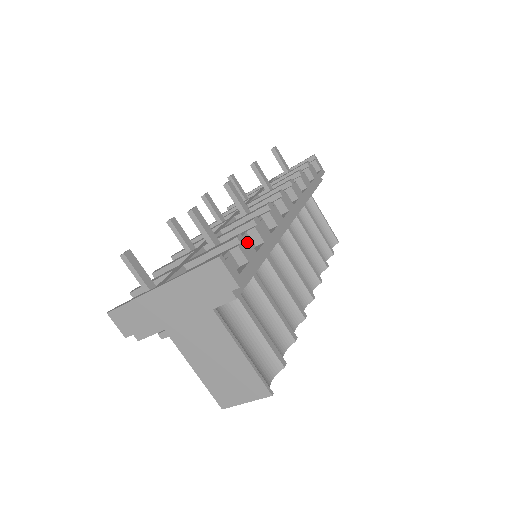
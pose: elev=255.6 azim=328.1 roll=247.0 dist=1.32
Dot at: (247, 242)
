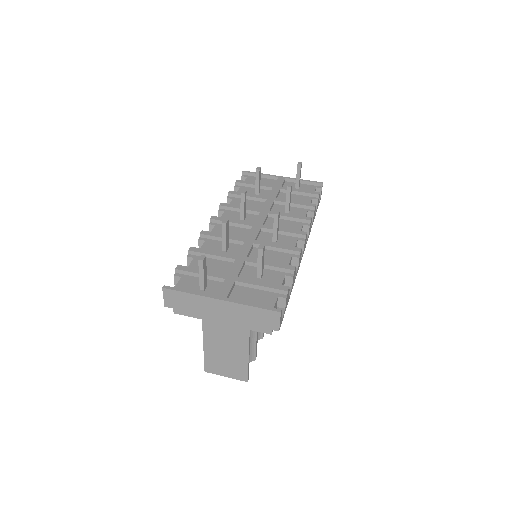
Dot at: occluded
